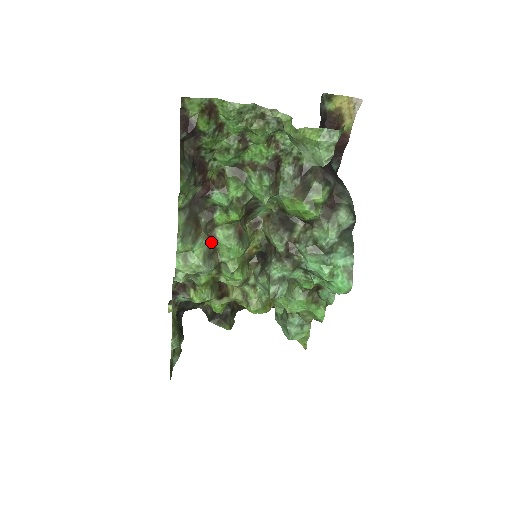
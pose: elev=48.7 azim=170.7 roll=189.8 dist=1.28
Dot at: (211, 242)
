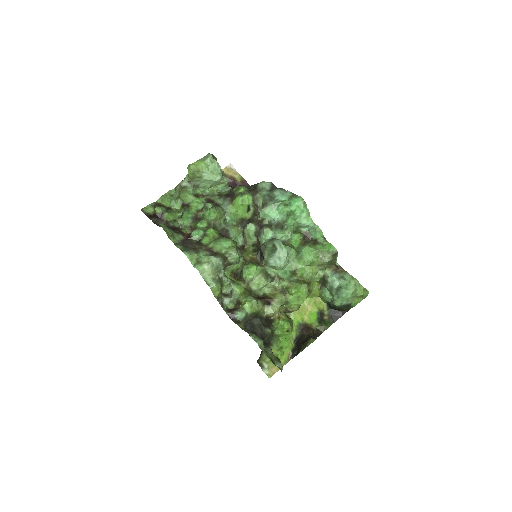
Dot at: (209, 251)
